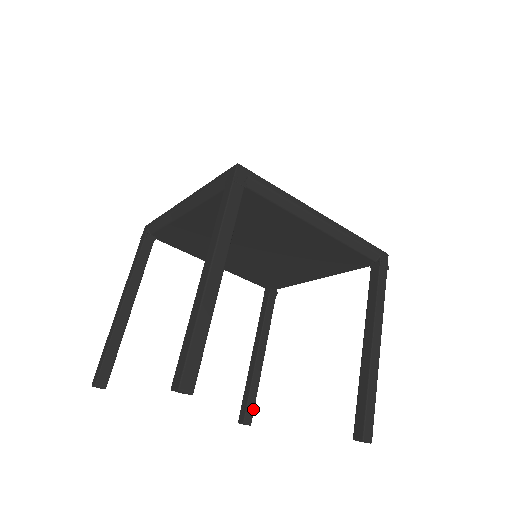
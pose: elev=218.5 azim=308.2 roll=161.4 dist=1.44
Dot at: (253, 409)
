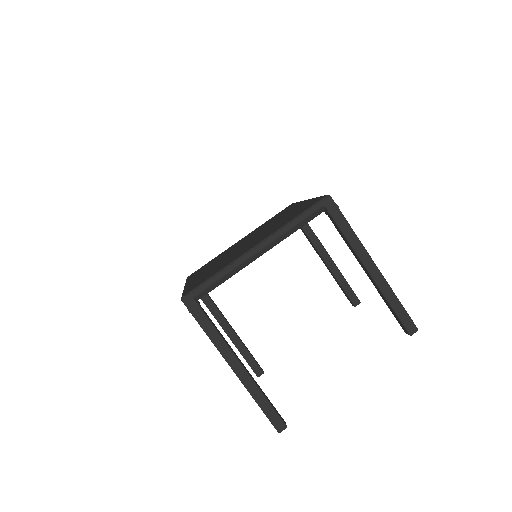
Dot at: occluded
